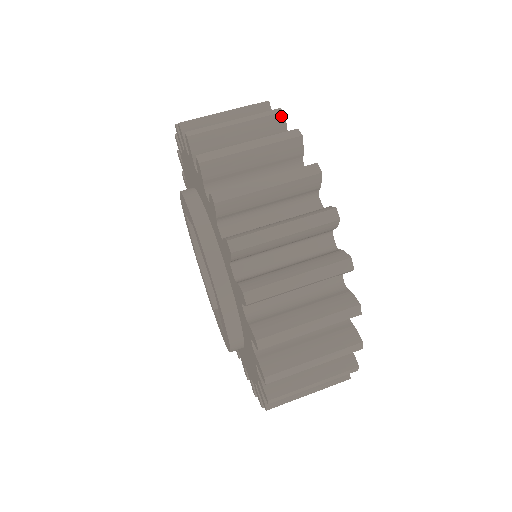
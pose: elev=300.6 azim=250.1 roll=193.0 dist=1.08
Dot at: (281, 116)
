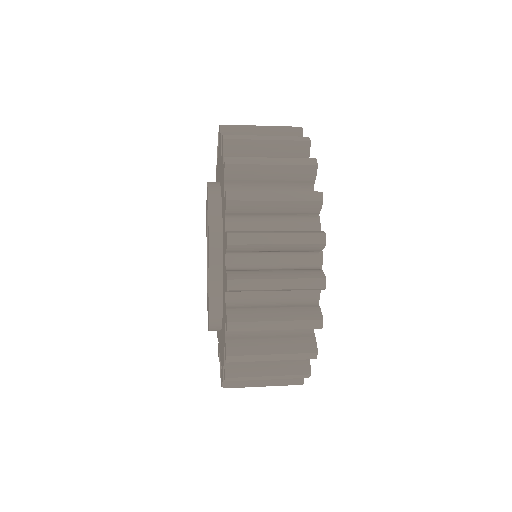
Dot at: occluded
